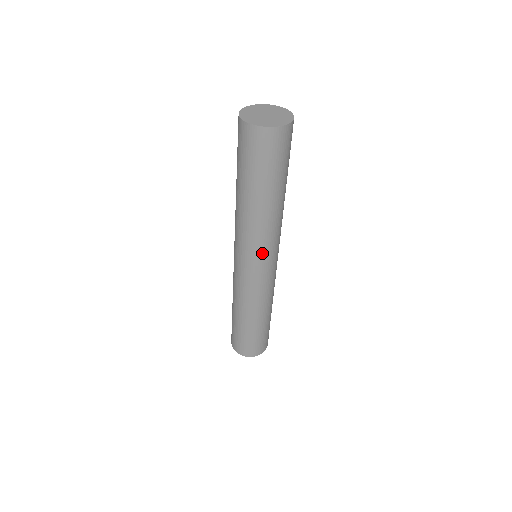
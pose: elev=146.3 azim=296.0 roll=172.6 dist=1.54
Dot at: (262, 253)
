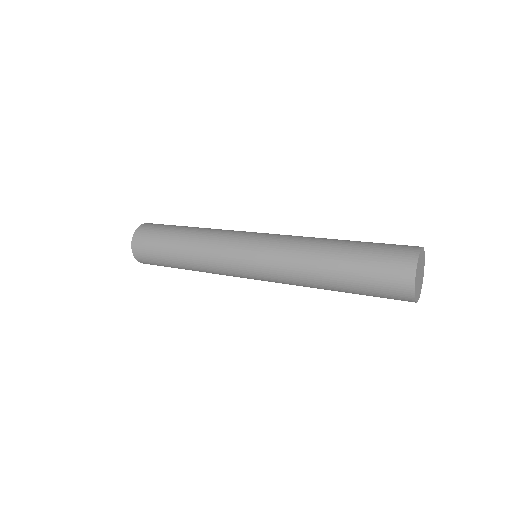
Dot at: occluded
